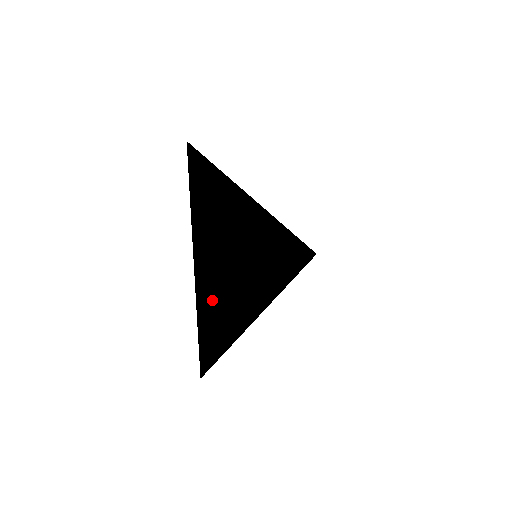
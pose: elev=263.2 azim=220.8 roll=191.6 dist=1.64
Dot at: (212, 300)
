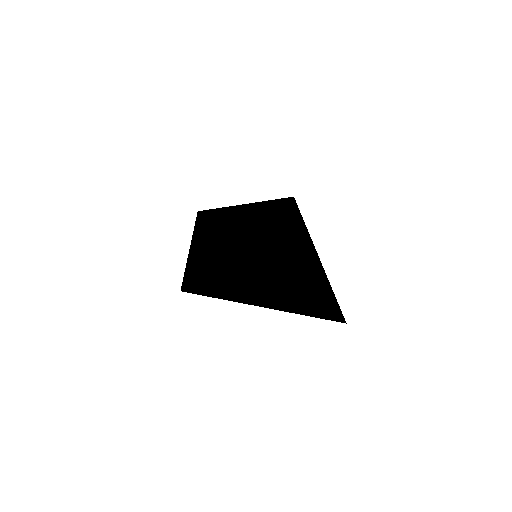
Dot at: (203, 250)
